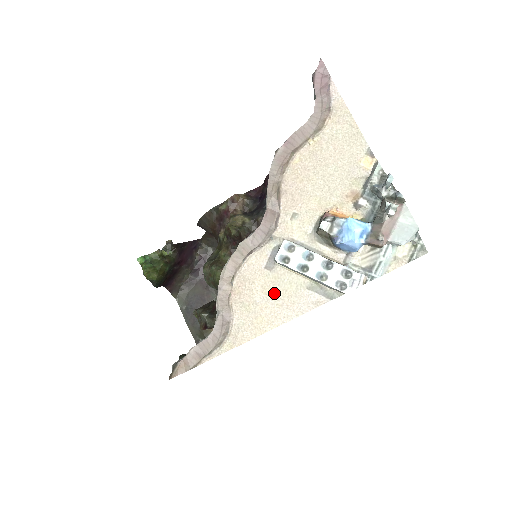
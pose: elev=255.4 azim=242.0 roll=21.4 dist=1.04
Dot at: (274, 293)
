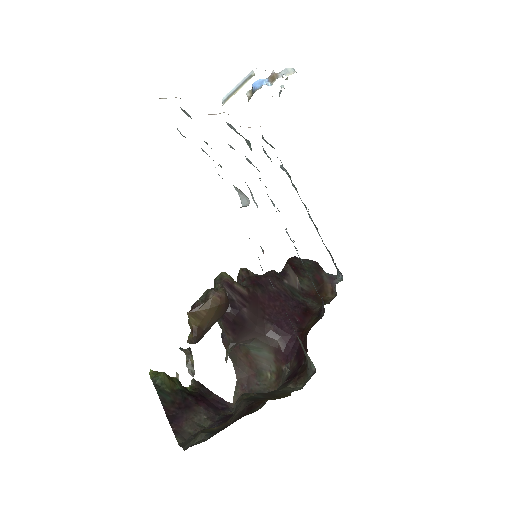
Dot at: occluded
